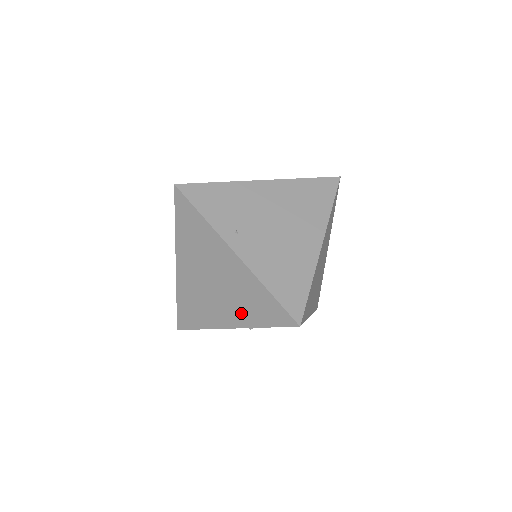
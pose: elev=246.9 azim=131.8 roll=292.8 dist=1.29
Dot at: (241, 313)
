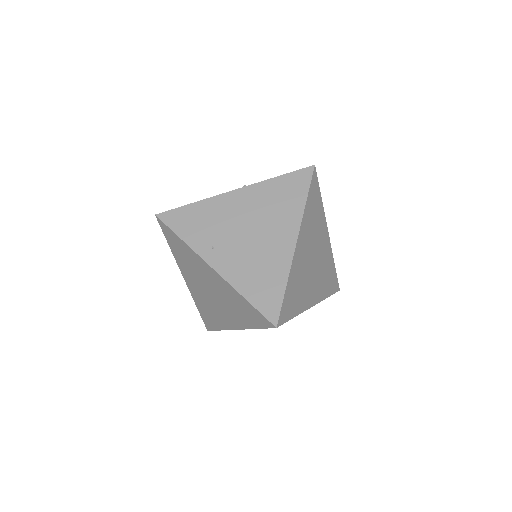
Dot at: (237, 317)
